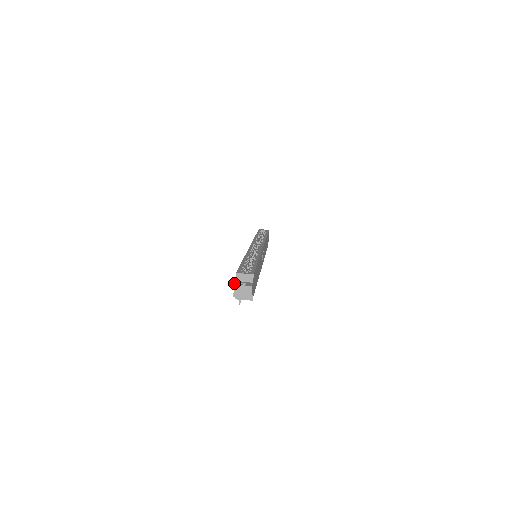
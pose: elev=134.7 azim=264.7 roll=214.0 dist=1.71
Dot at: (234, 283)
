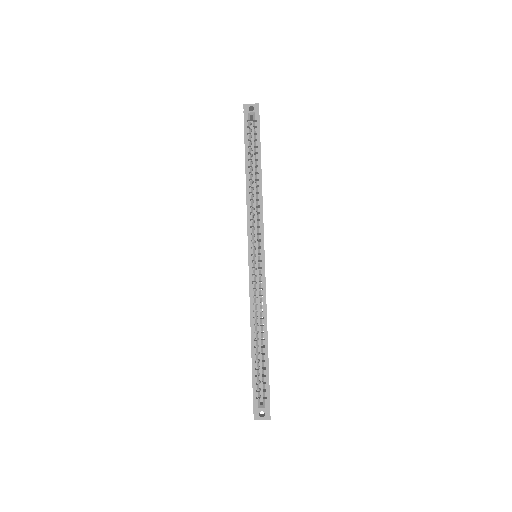
Dot at: occluded
